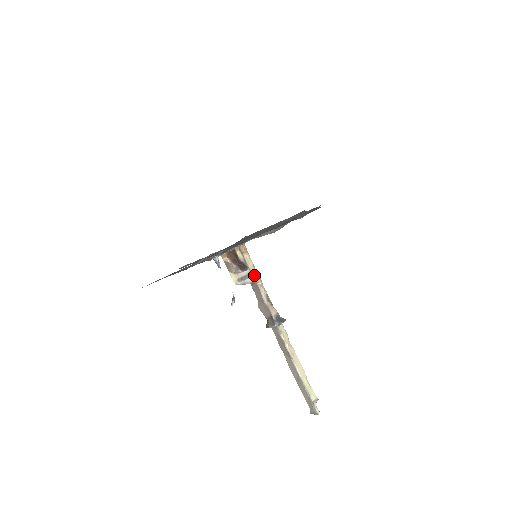
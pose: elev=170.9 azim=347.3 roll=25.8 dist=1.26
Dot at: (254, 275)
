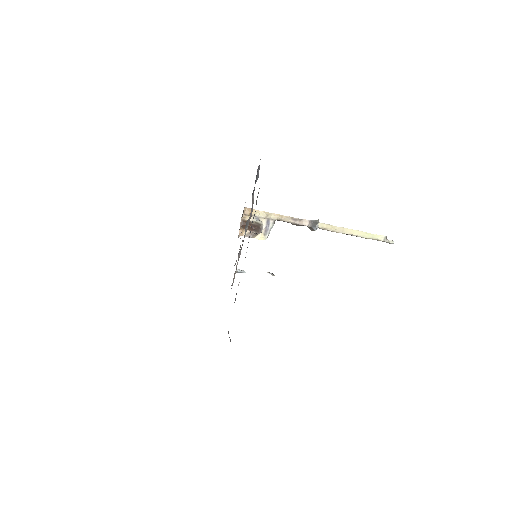
Dot at: (271, 217)
